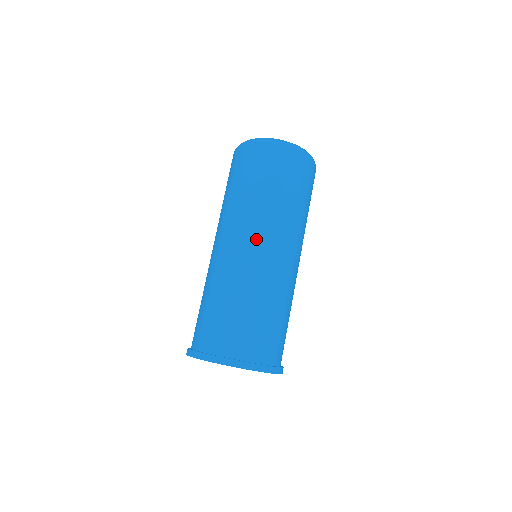
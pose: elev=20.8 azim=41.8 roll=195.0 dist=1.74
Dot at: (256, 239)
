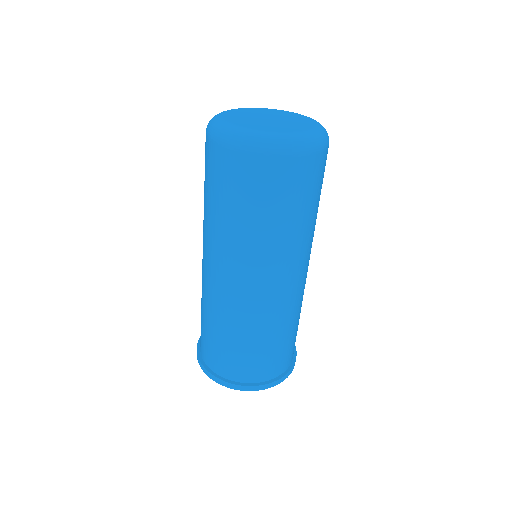
Dot at: (232, 273)
